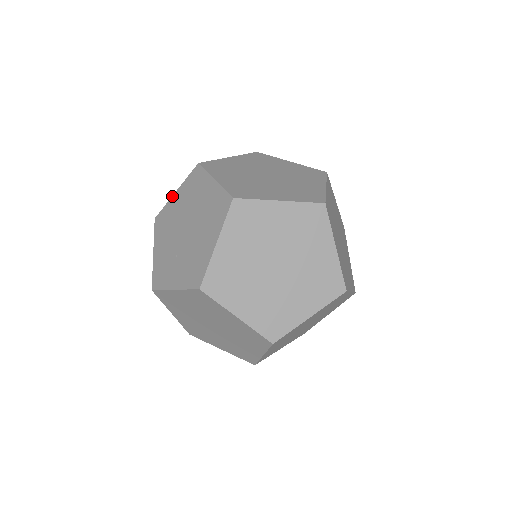
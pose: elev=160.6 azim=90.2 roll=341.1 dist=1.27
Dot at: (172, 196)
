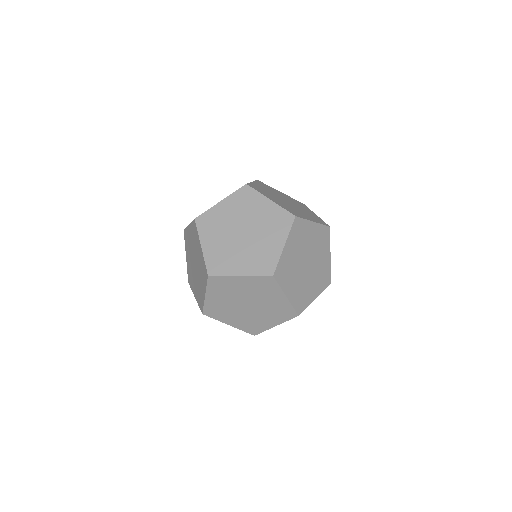
Dot at: occluded
